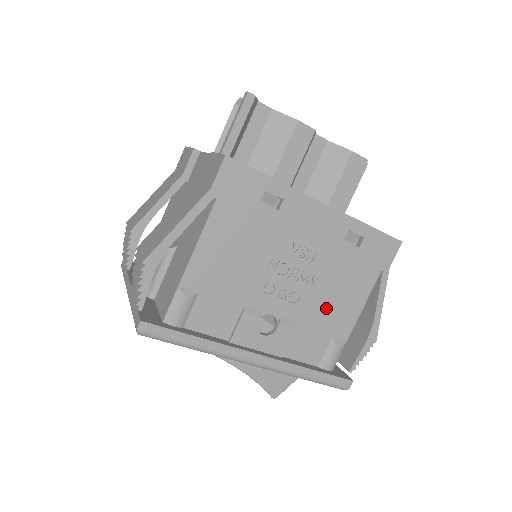
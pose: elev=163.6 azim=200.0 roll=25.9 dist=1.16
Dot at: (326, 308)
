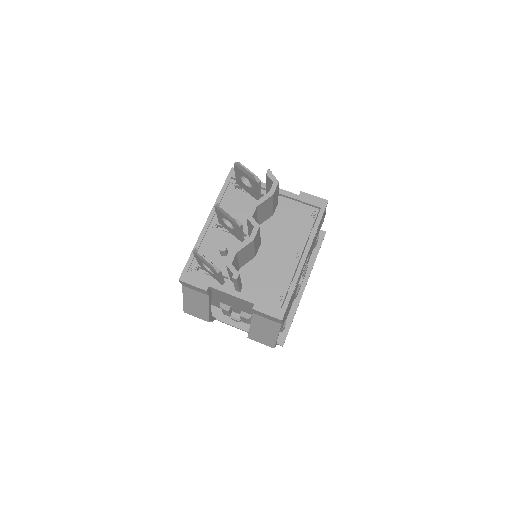
Dot at: occluded
